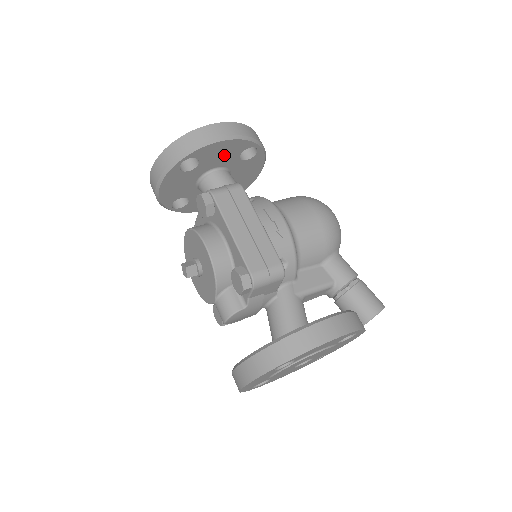
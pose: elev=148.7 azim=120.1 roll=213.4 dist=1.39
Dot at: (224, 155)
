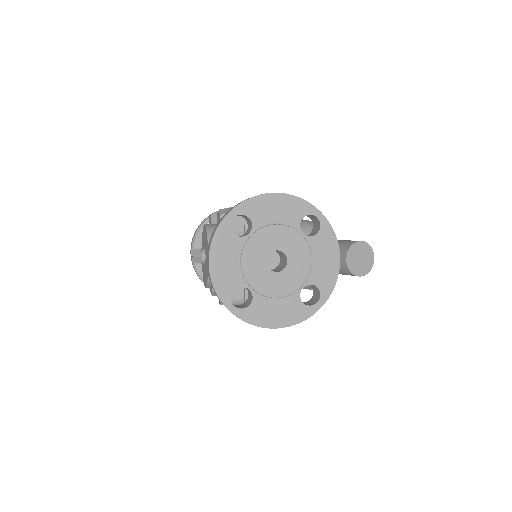
Dot at: occluded
